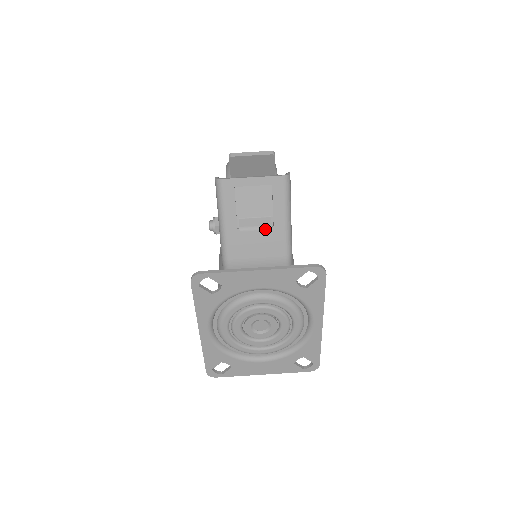
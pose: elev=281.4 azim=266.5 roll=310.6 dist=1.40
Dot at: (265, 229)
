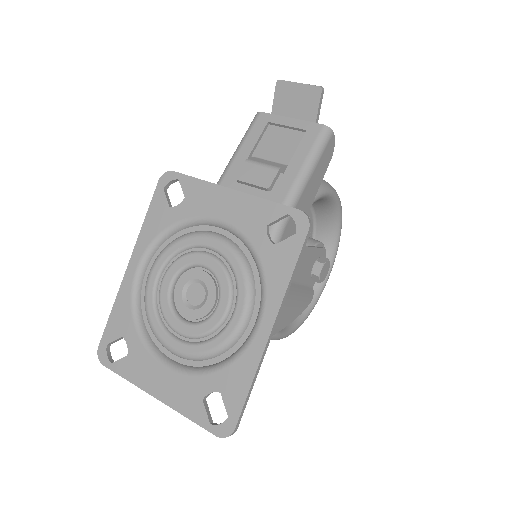
Dot at: (272, 168)
